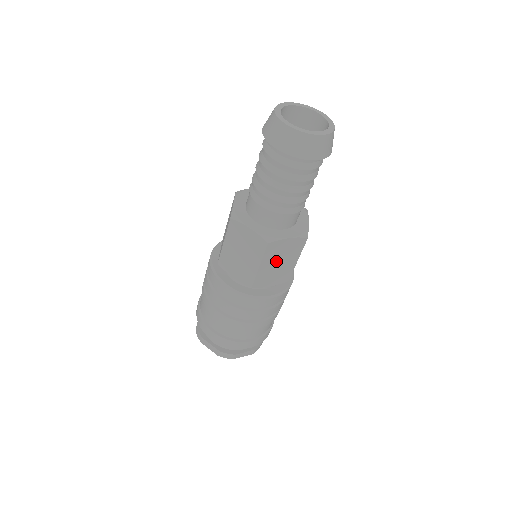
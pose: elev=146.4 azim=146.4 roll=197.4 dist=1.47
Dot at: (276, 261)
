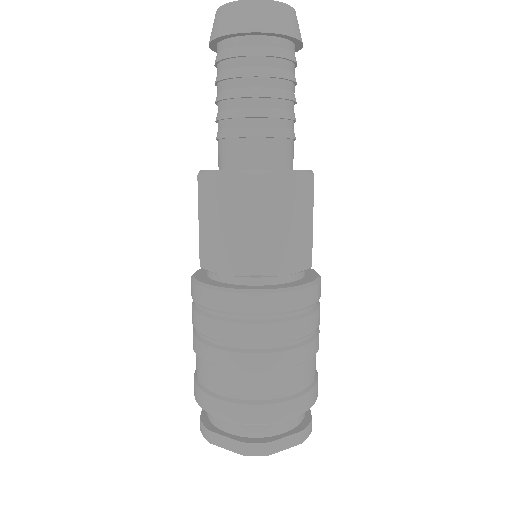
Dot at: (221, 217)
